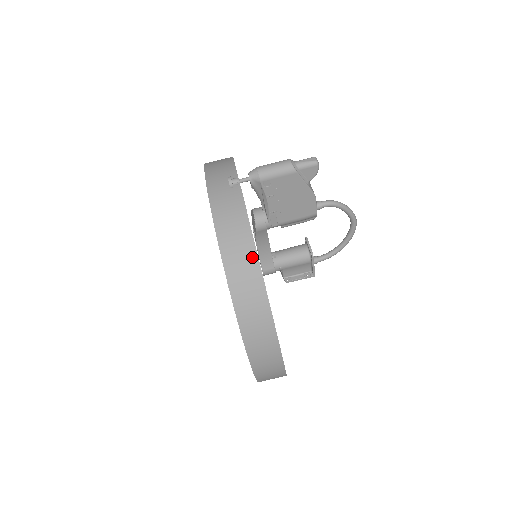
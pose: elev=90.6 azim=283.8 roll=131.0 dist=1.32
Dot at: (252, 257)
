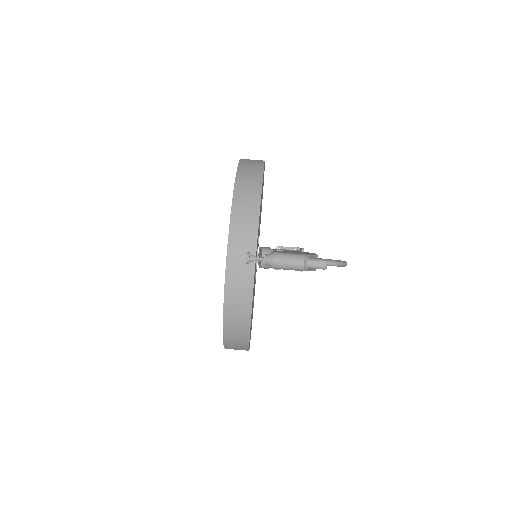
Dot at: (246, 324)
